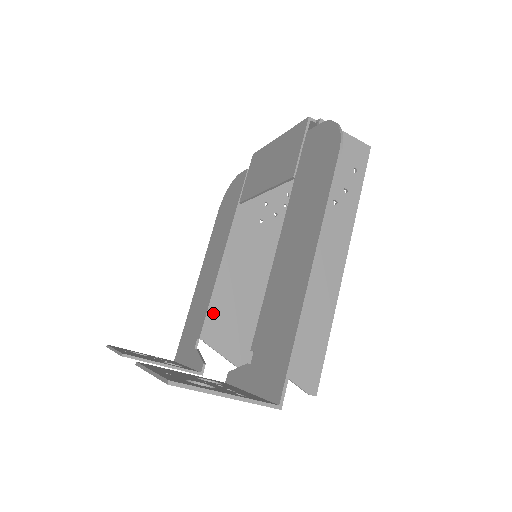
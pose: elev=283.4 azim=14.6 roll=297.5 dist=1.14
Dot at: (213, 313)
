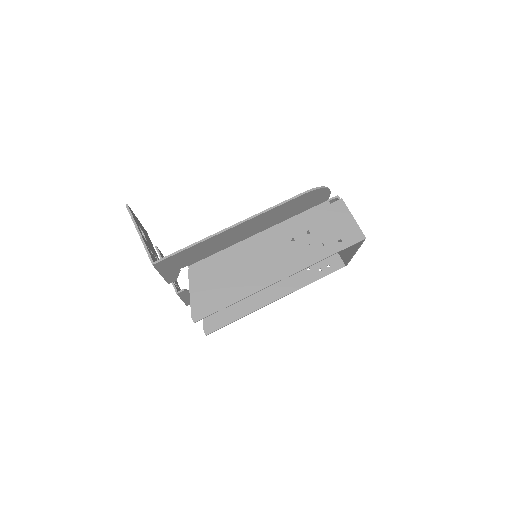
Dot at: occluded
